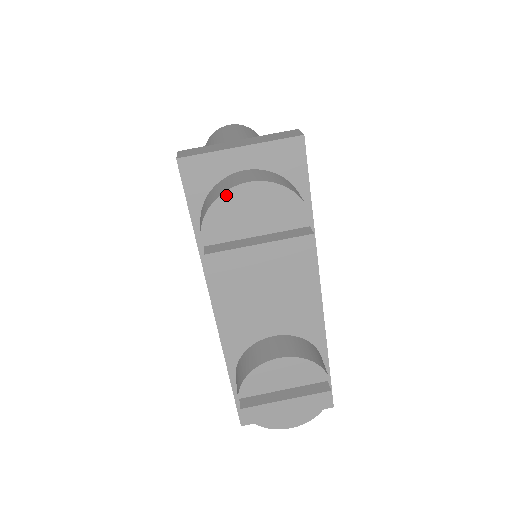
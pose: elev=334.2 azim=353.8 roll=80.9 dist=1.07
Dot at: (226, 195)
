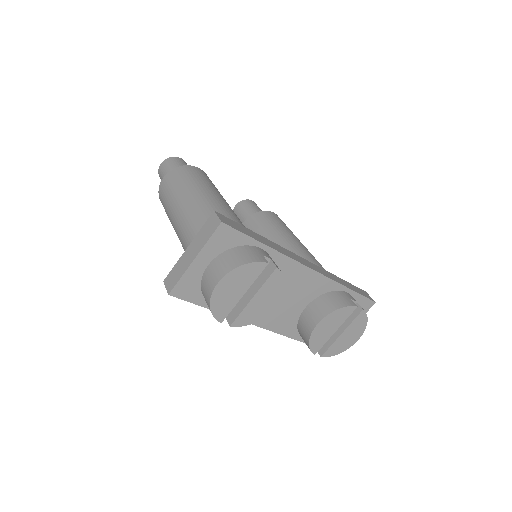
Dot at: (213, 298)
